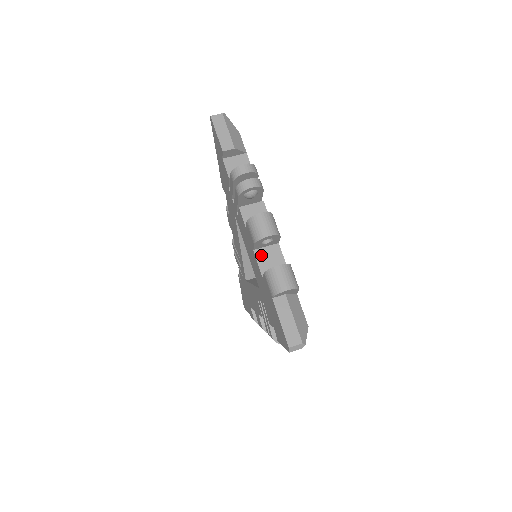
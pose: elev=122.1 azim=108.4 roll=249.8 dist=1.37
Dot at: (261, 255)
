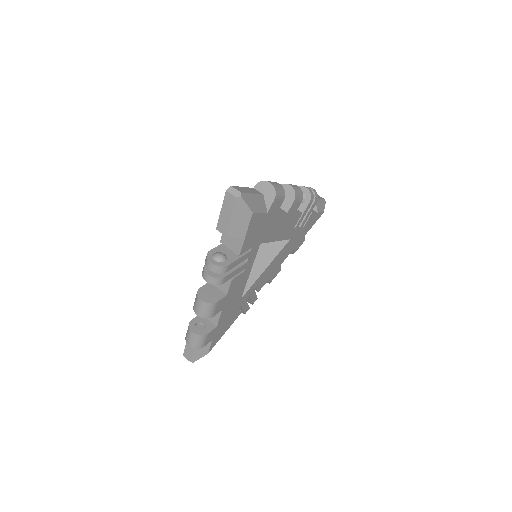
Dot at: occluded
